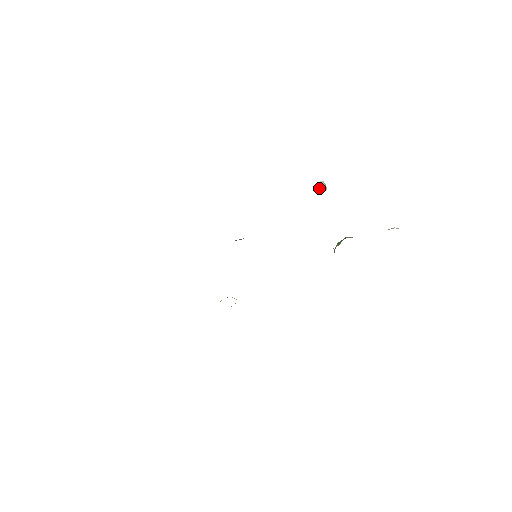
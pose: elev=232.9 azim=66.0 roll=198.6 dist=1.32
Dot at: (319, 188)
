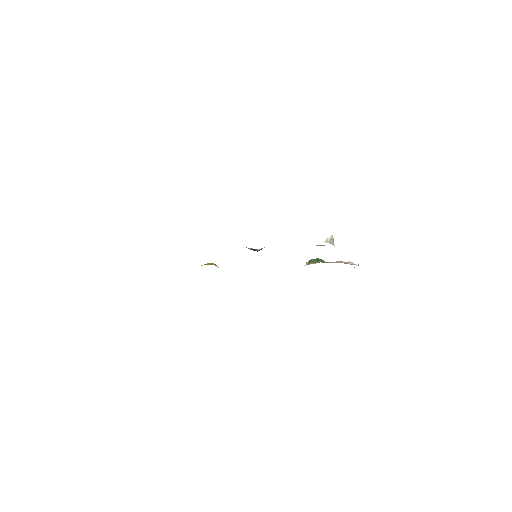
Dot at: (329, 241)
